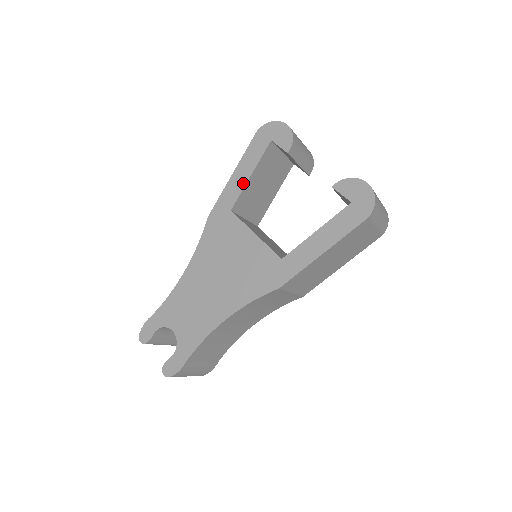
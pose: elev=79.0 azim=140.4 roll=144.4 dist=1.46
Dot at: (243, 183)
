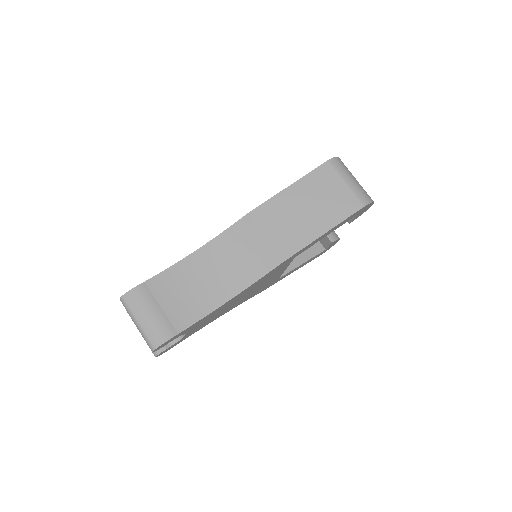
Dot at: occluded
